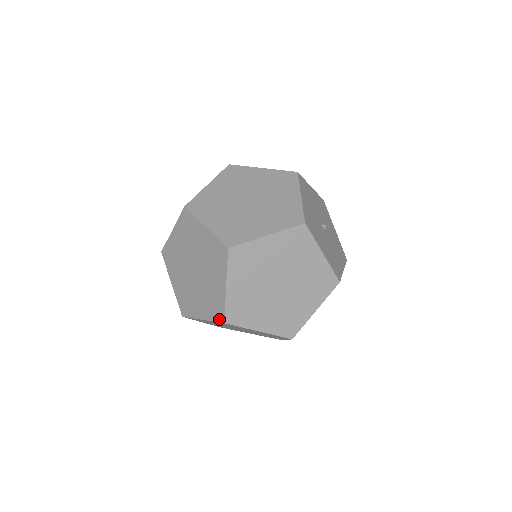
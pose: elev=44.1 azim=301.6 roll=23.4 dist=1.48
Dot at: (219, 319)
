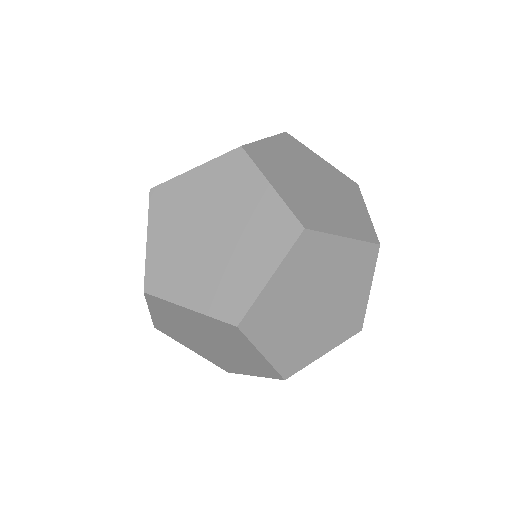
Dot at: (229, 318)
